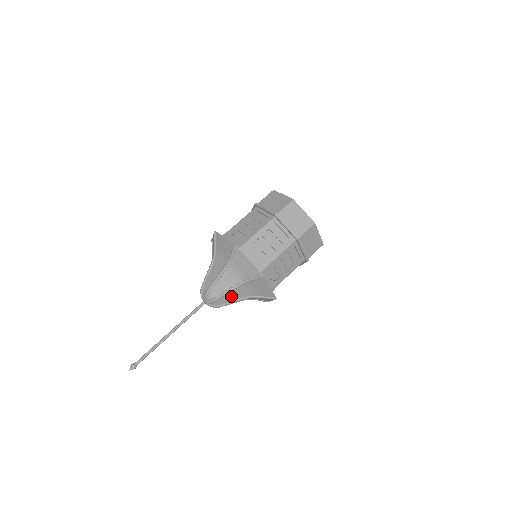
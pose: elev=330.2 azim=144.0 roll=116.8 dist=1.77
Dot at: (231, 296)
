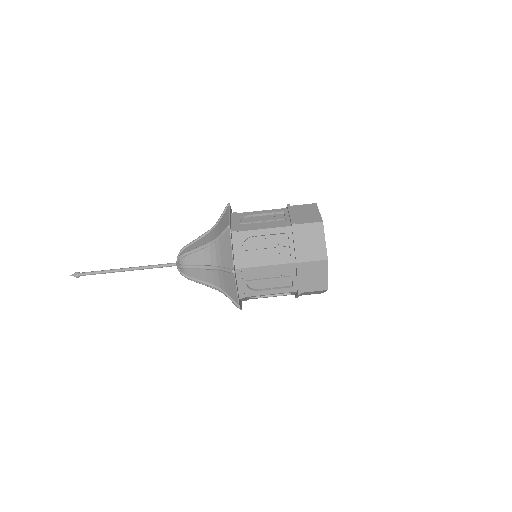
Dot at: (201, 274)
